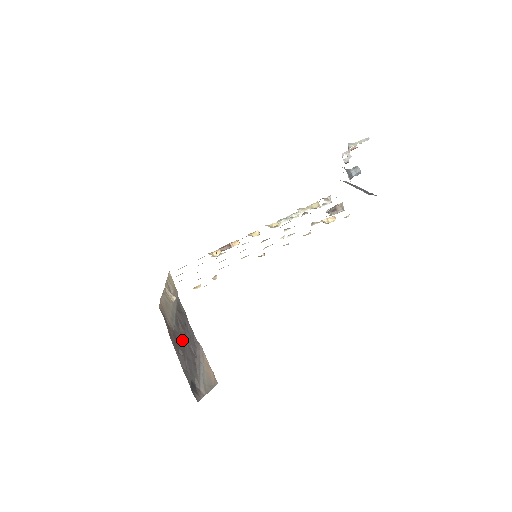
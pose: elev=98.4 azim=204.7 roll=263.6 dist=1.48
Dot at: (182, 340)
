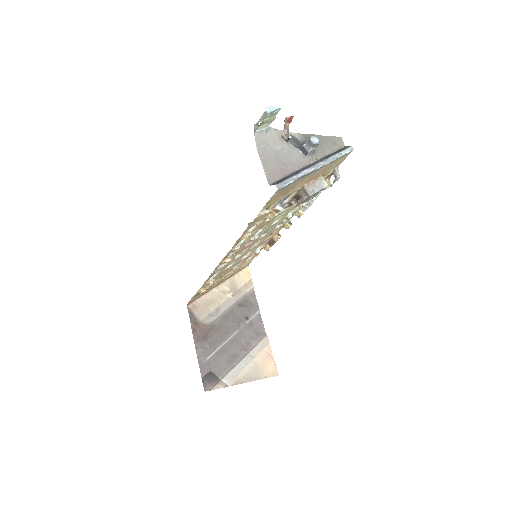
Dot at: (222, 334)
